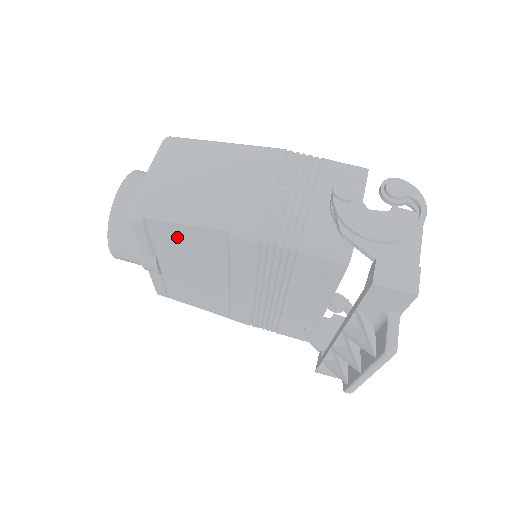
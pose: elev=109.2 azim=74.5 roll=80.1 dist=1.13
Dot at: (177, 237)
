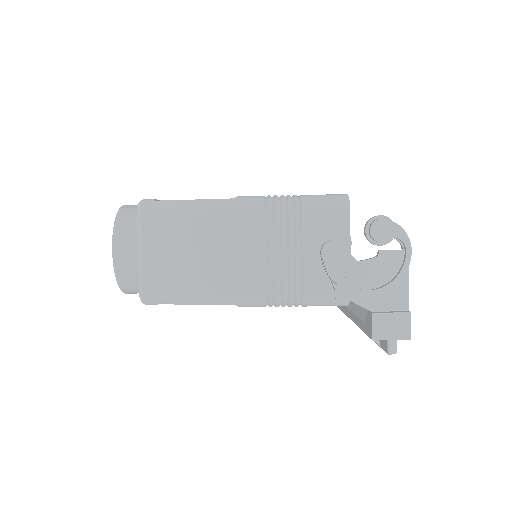
Dot at: occluded
